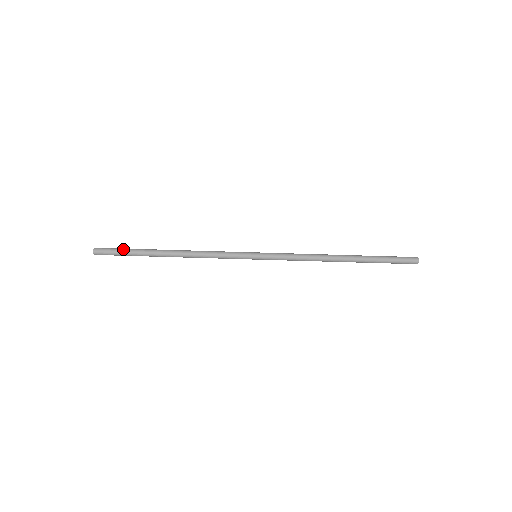
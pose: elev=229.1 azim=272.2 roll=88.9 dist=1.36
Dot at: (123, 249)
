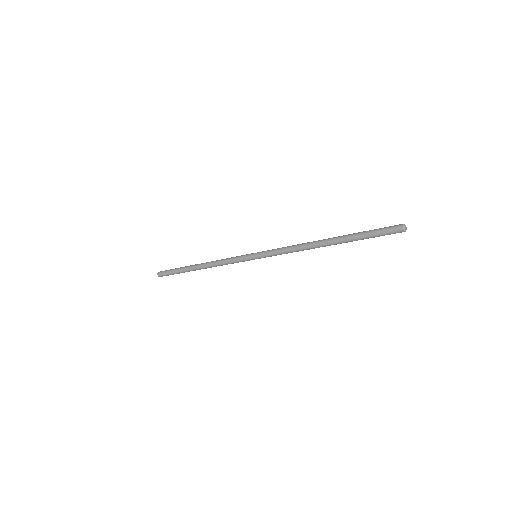
Dot at: (172, 271)
